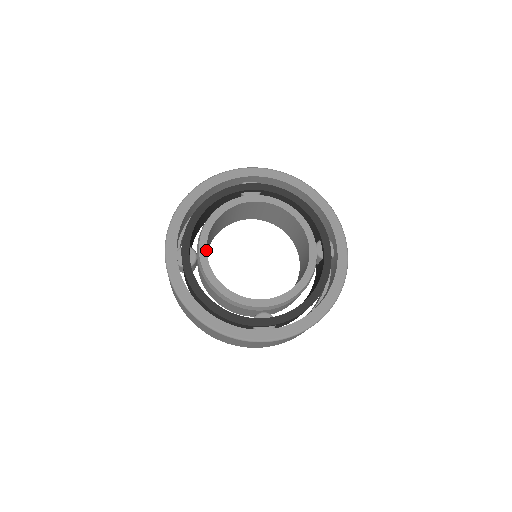
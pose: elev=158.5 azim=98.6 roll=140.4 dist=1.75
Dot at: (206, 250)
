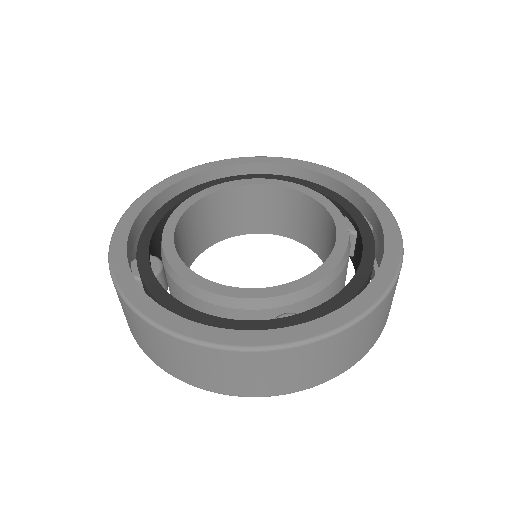
Dot at: (173, 244)
